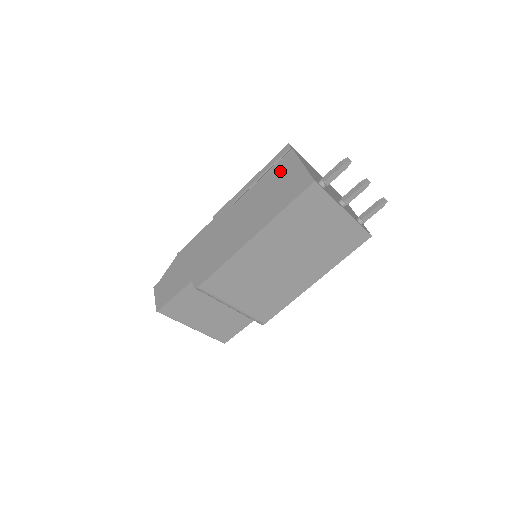
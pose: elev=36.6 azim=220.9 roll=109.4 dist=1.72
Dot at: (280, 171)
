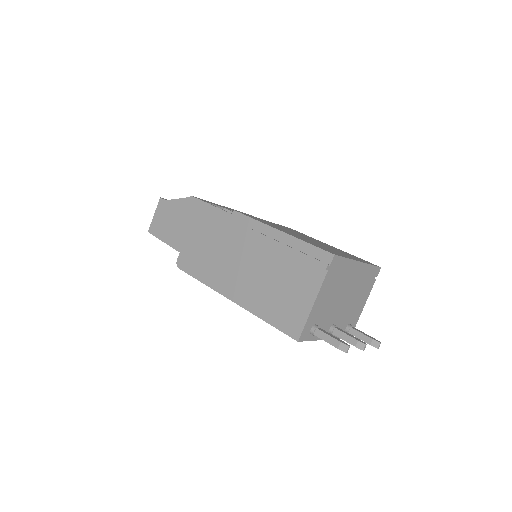
Dot at: (299, 275)
